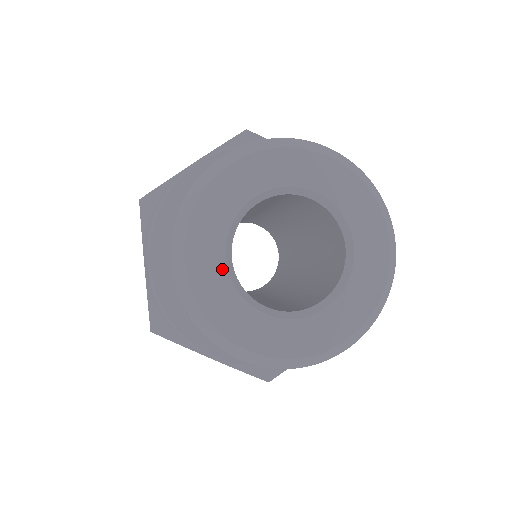
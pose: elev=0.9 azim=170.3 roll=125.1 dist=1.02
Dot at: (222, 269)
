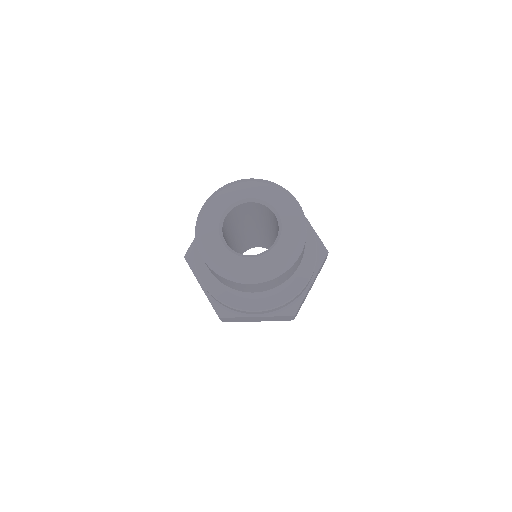
Dot at: (223, 248)
